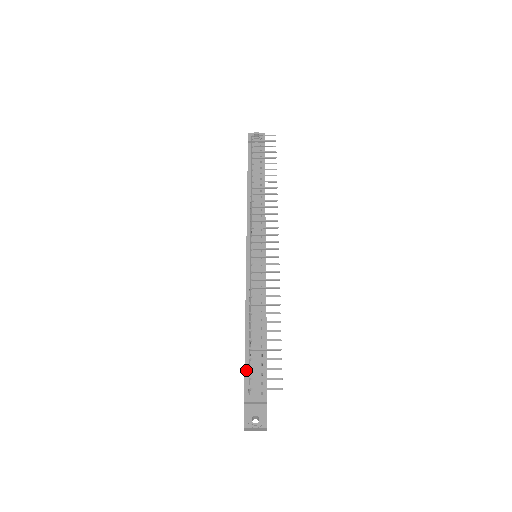
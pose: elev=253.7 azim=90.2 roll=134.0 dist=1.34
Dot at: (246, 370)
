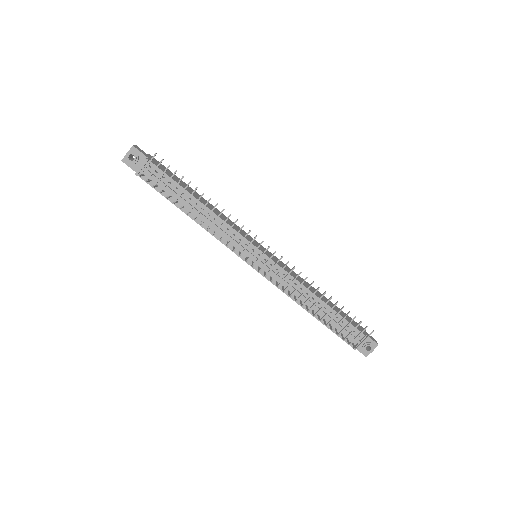
Dot at: occluded
